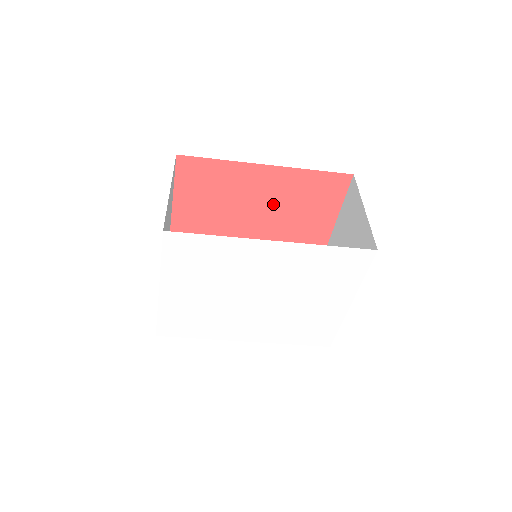
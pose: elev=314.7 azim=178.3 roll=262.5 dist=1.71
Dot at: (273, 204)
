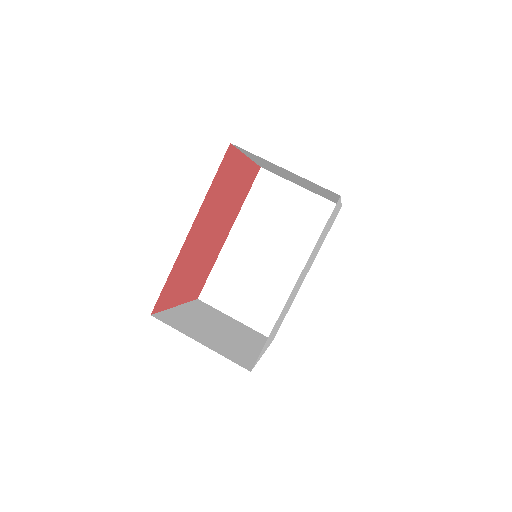
Dot at: (211, 219)
